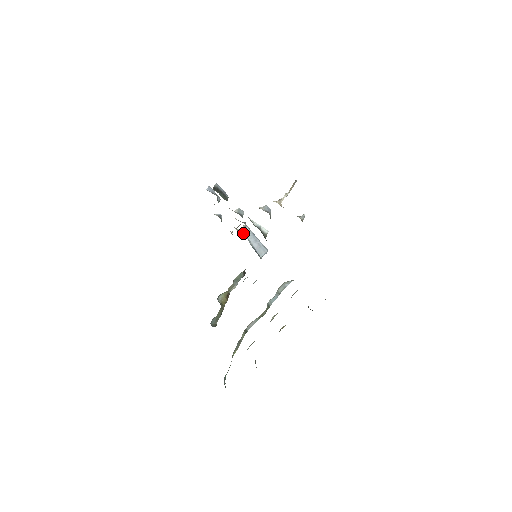
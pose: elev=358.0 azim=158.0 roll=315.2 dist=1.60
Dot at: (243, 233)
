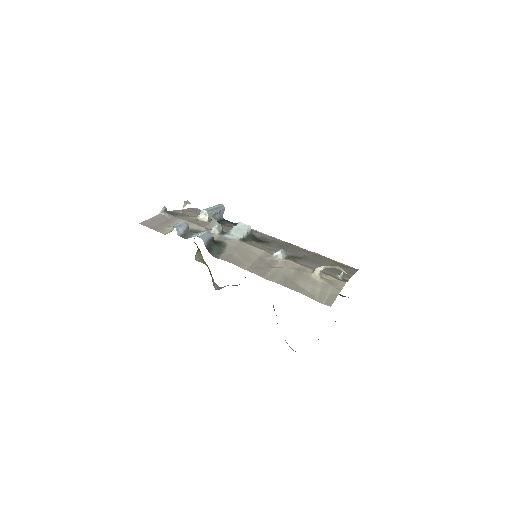
Dot at: (209, 221)
